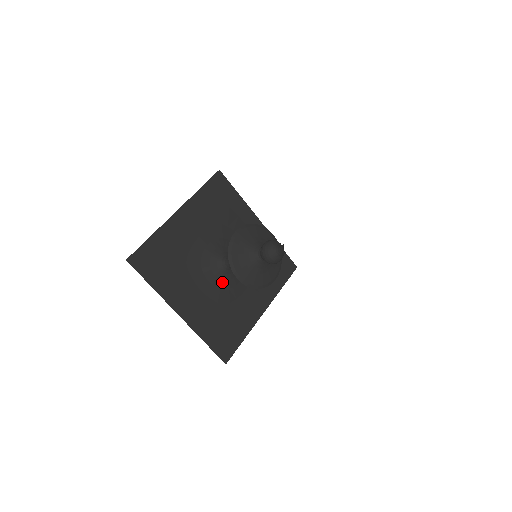
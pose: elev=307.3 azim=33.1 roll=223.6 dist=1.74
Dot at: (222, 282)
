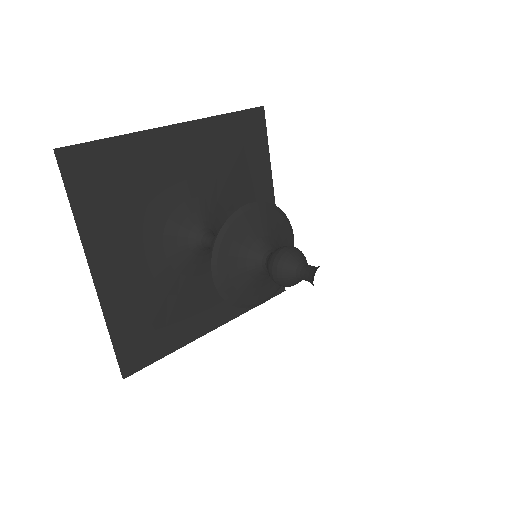
Dot at: (182, 261)
